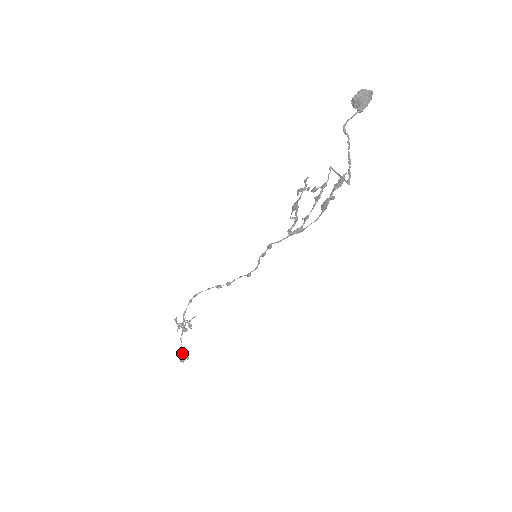
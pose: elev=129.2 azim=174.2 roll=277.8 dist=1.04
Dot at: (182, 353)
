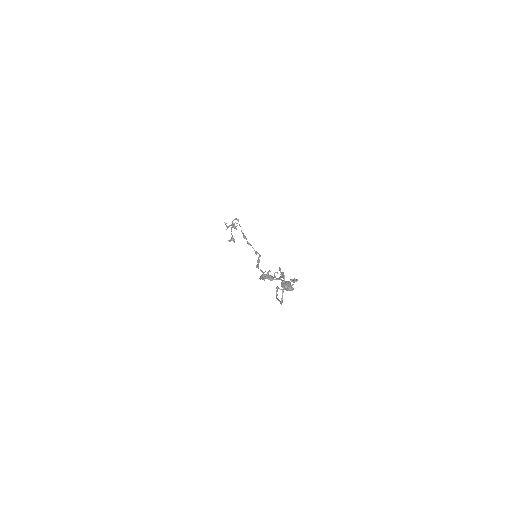
Dot at: (232, 236)
